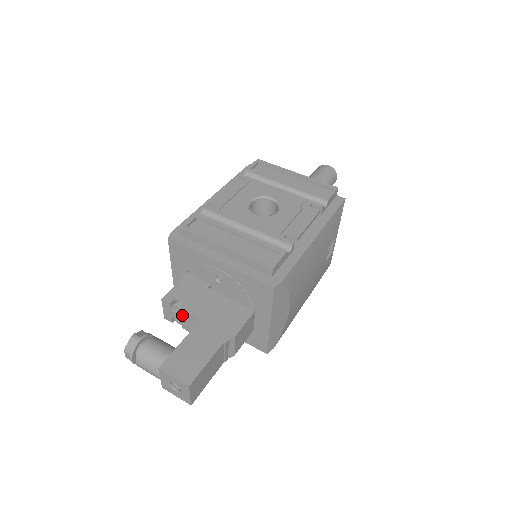
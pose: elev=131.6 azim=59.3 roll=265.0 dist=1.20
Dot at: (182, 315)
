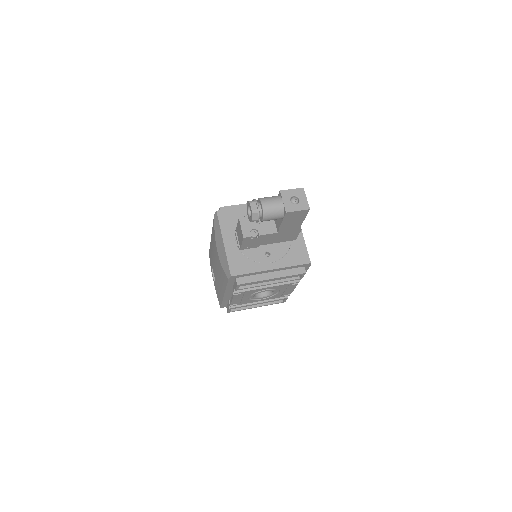
Dot at: occluded
